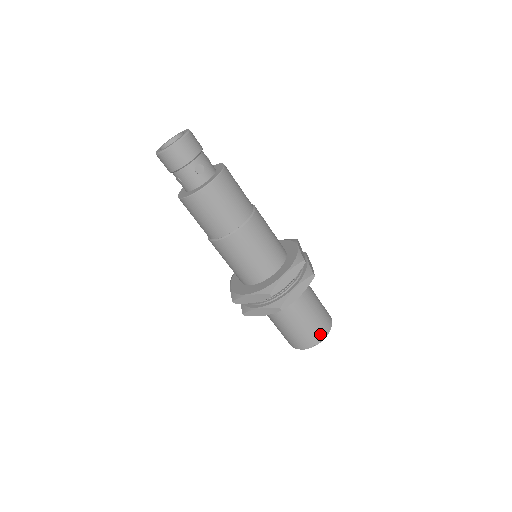
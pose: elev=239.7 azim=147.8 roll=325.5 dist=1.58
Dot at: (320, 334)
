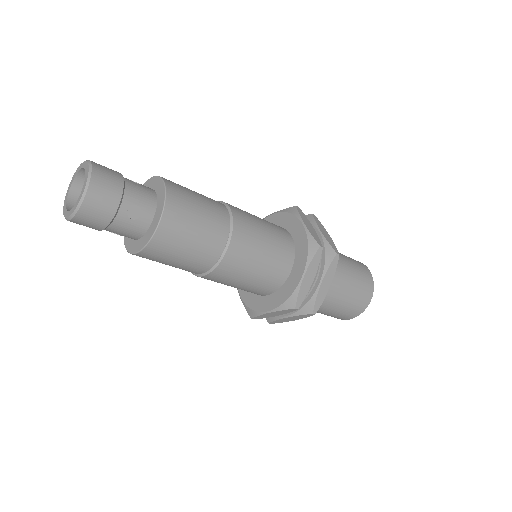
Dot at: (365, 300)
